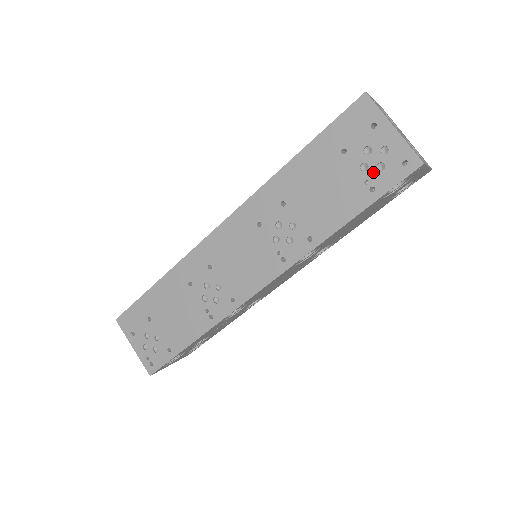
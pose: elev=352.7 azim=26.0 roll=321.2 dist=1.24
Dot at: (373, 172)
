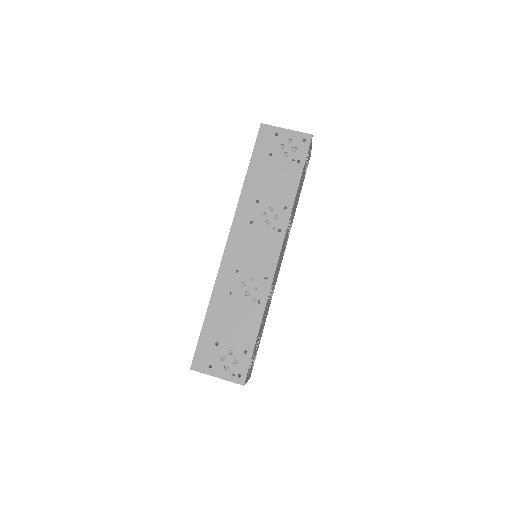
Dot at: (292, 154)
